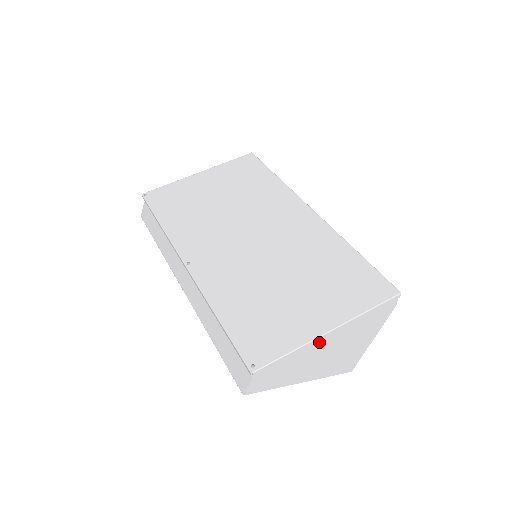
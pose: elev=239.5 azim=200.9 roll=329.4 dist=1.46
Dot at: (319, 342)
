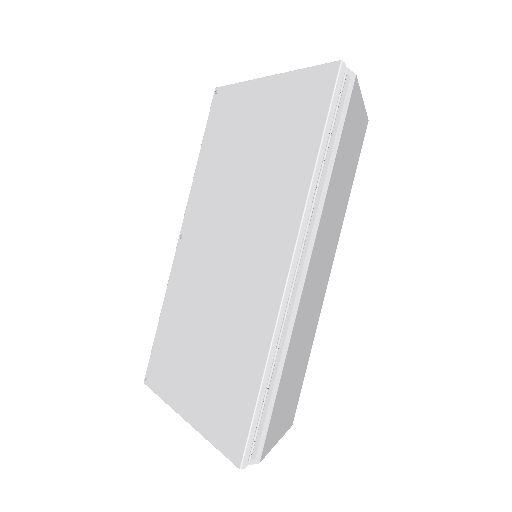
Dot at: occluded
